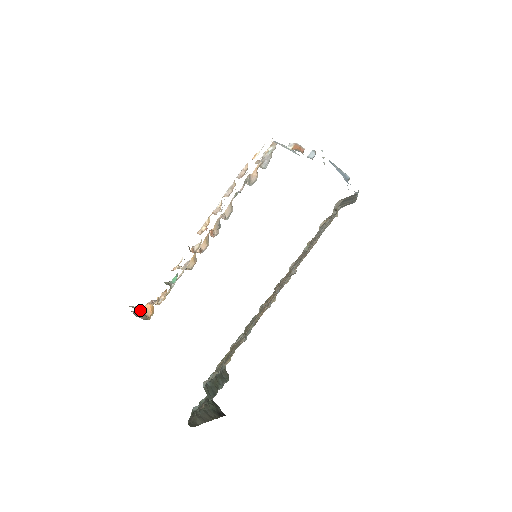
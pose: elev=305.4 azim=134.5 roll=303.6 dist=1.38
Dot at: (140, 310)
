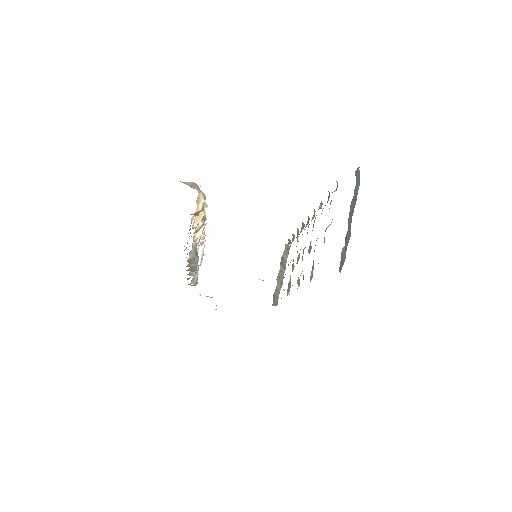
Dot at: occluded
